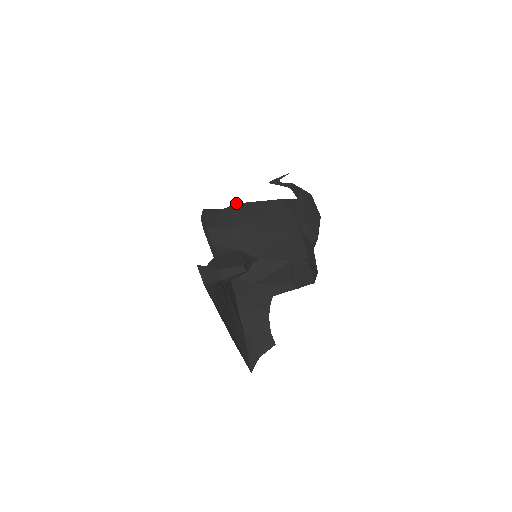
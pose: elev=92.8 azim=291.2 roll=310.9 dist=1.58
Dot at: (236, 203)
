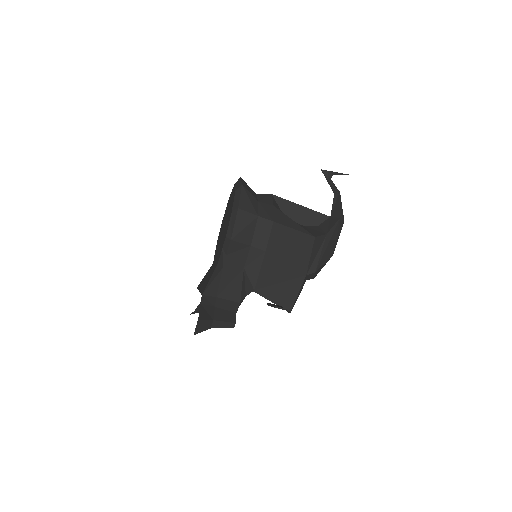
Dot at: (273, 221)
